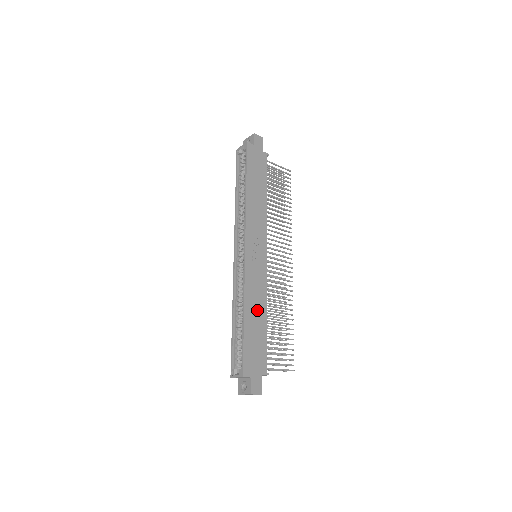
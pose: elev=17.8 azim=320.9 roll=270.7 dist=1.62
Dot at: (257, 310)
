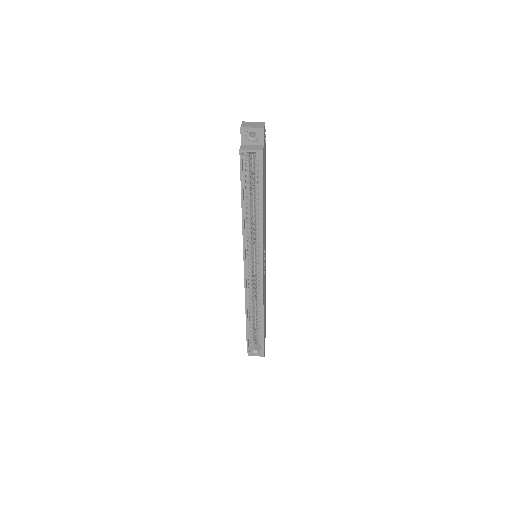
Dot at: occluded
